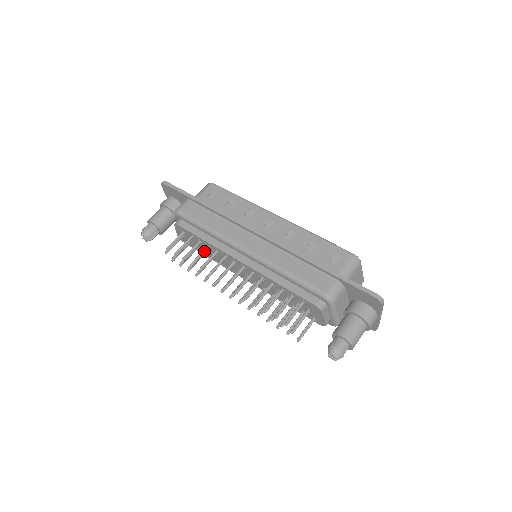
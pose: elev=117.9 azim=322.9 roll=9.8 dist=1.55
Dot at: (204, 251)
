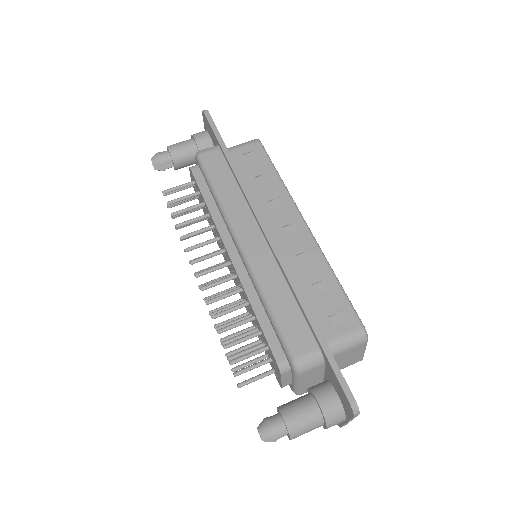
Dot at: (201, 218)
